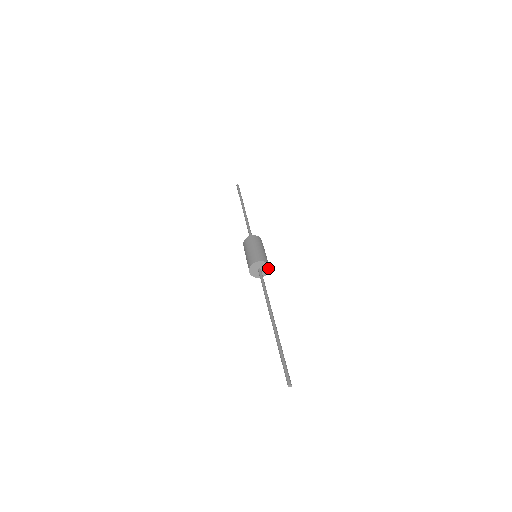
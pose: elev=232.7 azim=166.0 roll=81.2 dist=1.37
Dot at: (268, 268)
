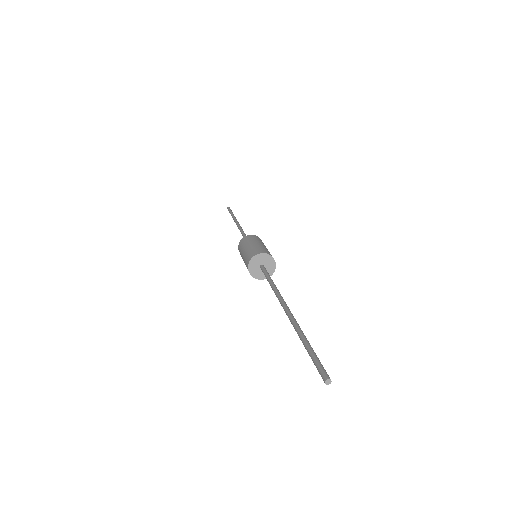
Dot at: (272, 271)
